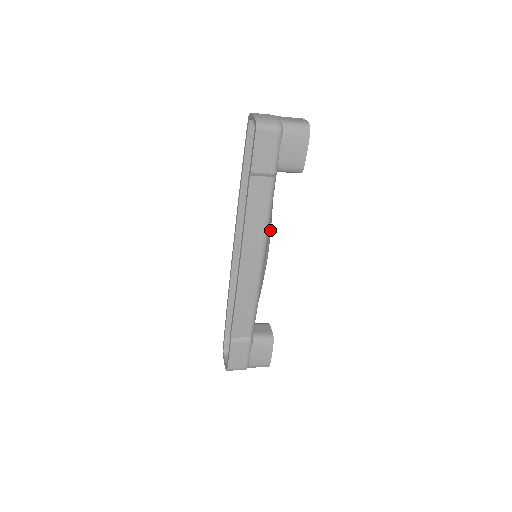
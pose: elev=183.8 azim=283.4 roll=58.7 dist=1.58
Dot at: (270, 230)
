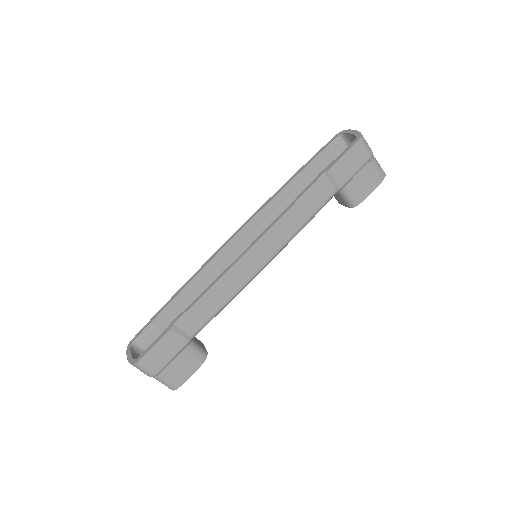
Dot at: occluded
